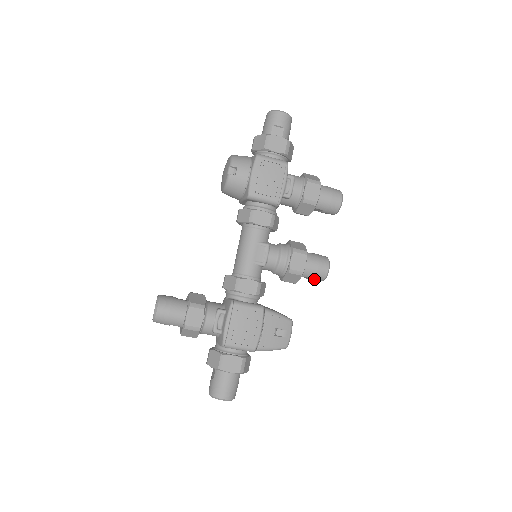
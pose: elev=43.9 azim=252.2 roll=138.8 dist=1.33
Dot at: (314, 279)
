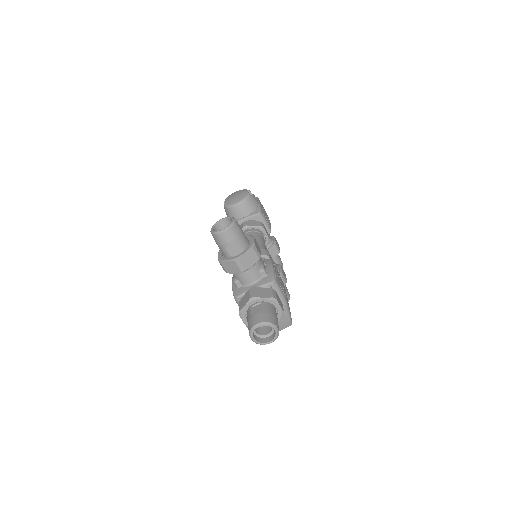
Dot at: occluded
